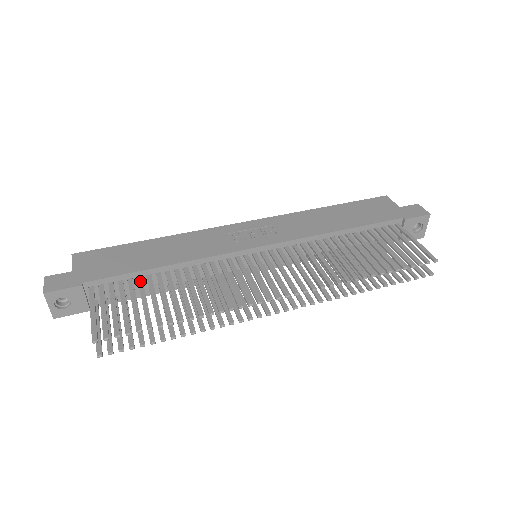
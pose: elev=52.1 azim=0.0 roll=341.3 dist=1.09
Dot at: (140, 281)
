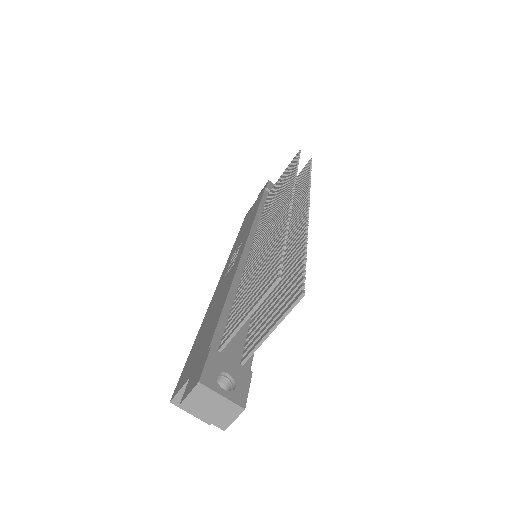
Dot at: (235, 306)
